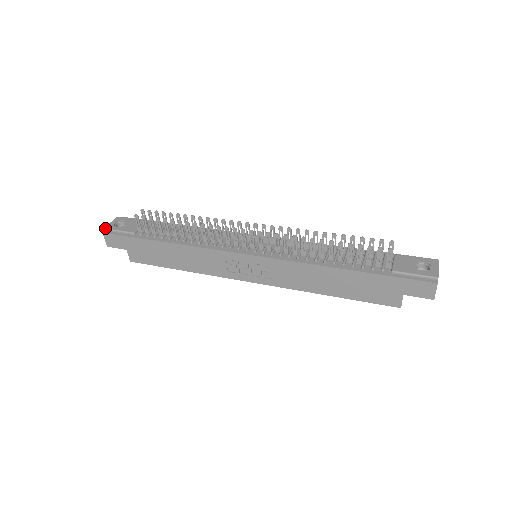
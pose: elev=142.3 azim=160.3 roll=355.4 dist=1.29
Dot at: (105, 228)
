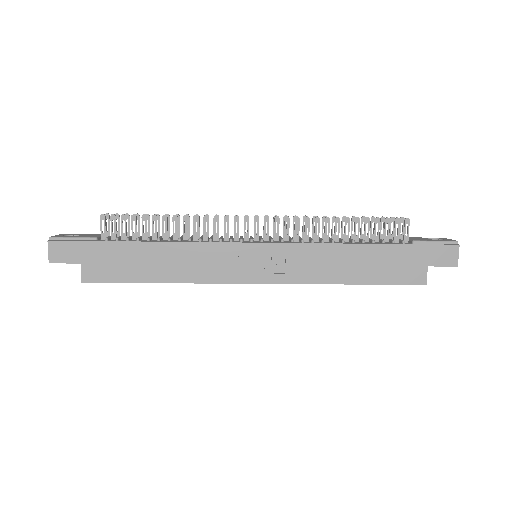
Dot at: (51, 236)
